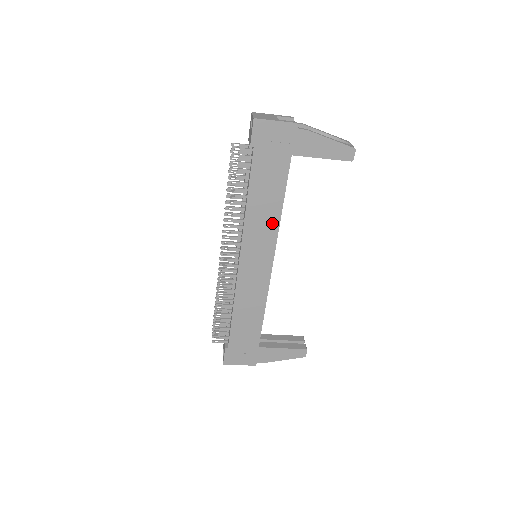
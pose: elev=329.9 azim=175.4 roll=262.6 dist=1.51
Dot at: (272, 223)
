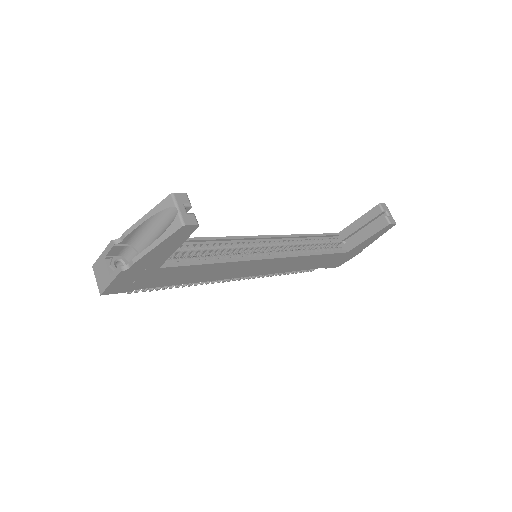
Dot at: (228, 266)
